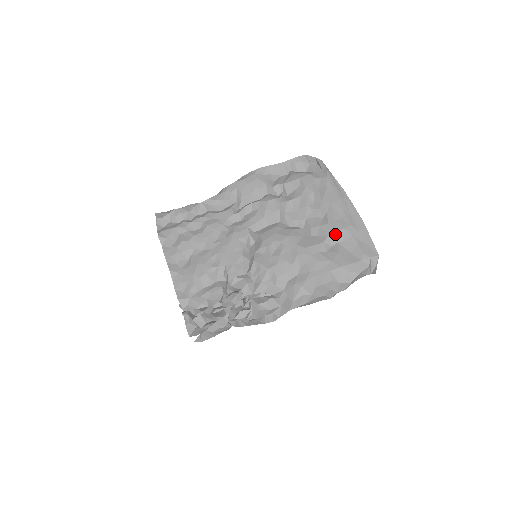
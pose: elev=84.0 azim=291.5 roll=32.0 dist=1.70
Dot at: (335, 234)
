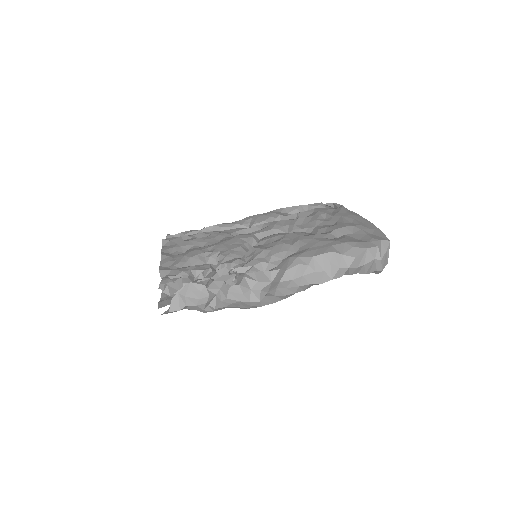
Dot at: (343, 229)
